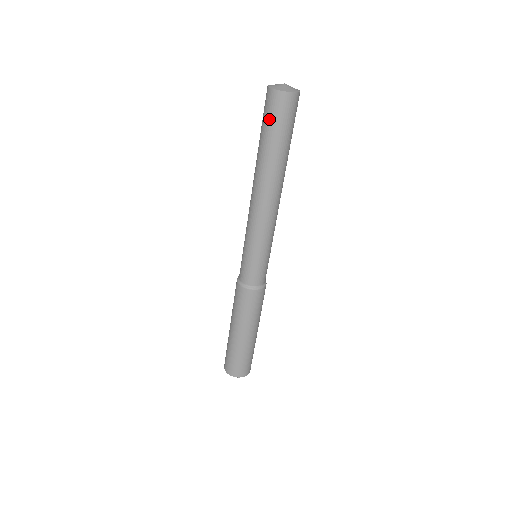
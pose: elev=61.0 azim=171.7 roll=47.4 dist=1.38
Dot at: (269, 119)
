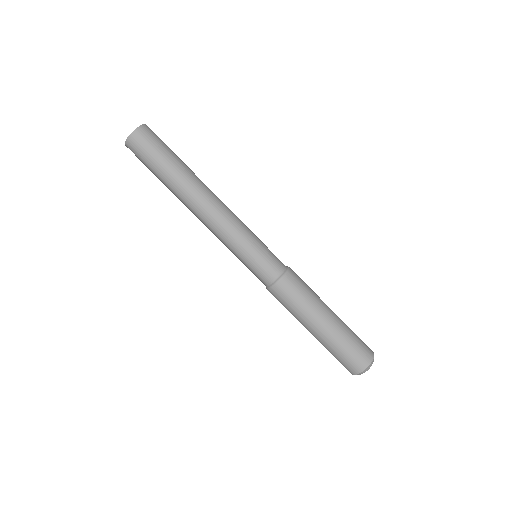
Dot at: occluded
